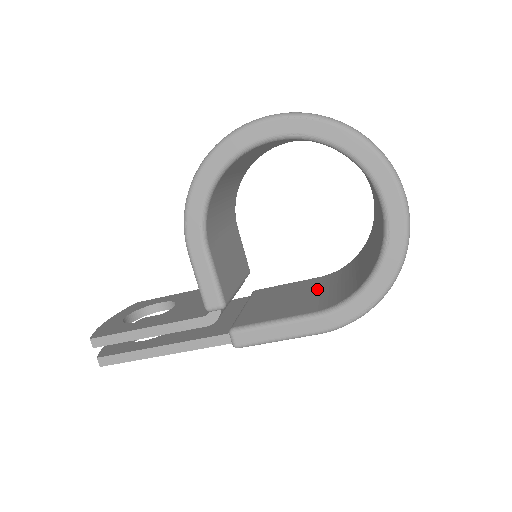
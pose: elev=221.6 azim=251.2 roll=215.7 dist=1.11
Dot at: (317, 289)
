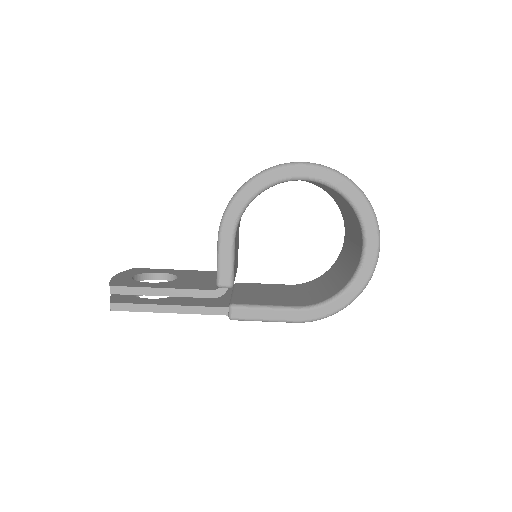
Dot at: (291, 292)
